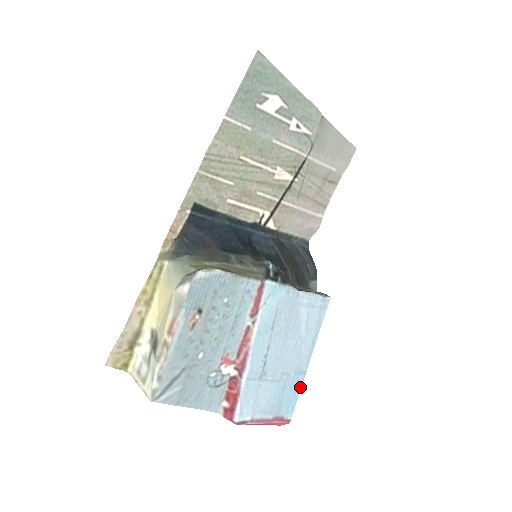
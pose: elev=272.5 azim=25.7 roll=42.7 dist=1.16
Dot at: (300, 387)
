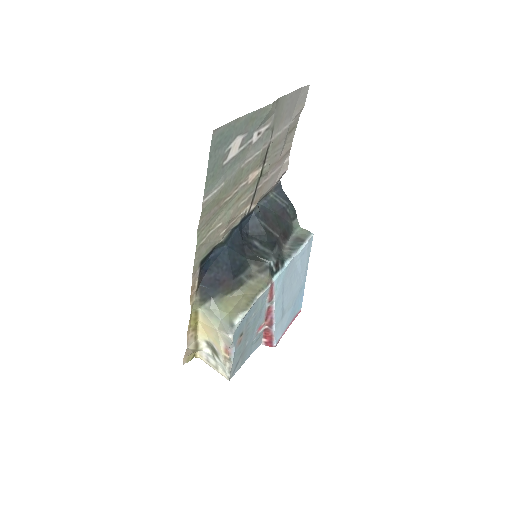
Dot at: (303, 293)
